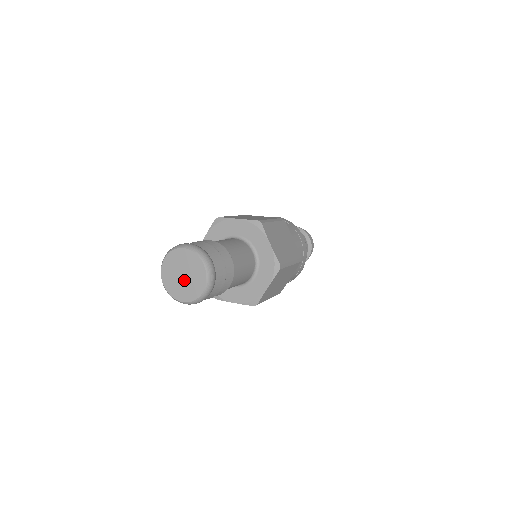
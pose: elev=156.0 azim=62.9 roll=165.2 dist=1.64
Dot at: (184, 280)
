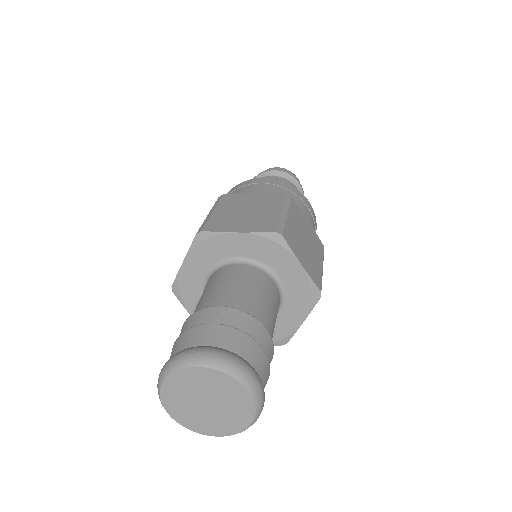
Dot at: (210, 410)
